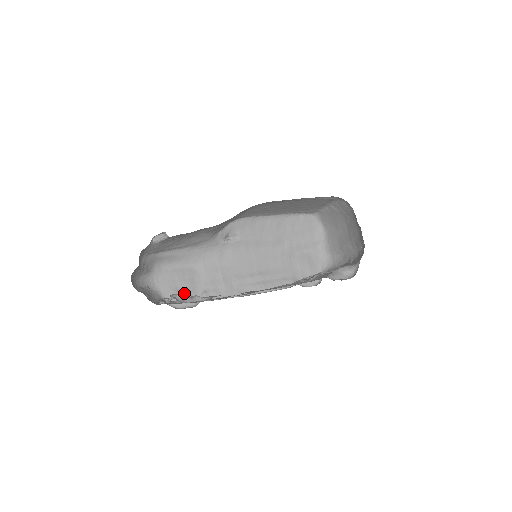
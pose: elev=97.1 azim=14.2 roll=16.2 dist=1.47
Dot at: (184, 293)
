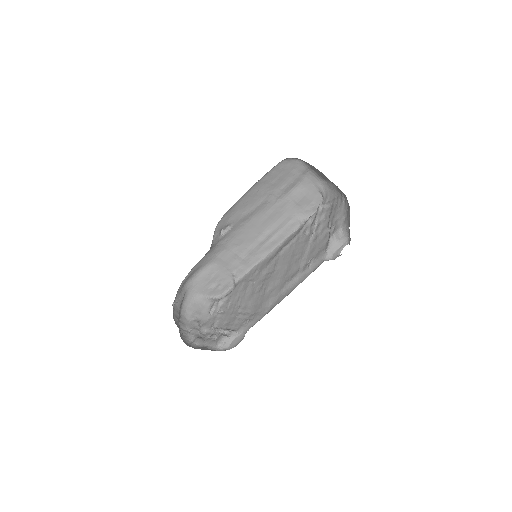
Dot at: (219, 284)
